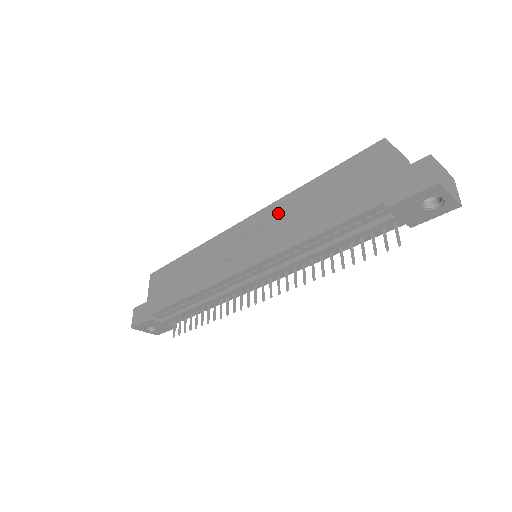
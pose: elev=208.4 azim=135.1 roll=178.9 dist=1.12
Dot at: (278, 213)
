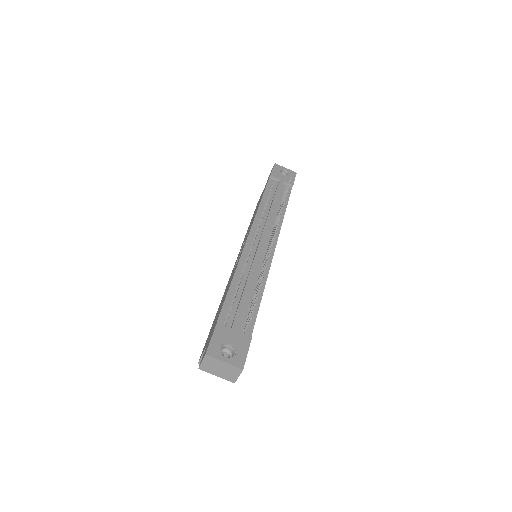
Dot at: (245, 237)
